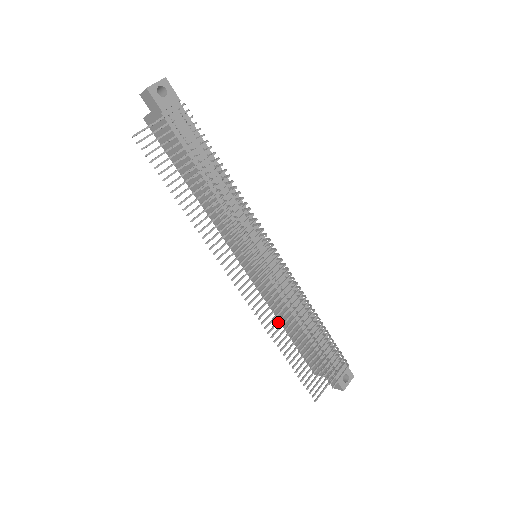
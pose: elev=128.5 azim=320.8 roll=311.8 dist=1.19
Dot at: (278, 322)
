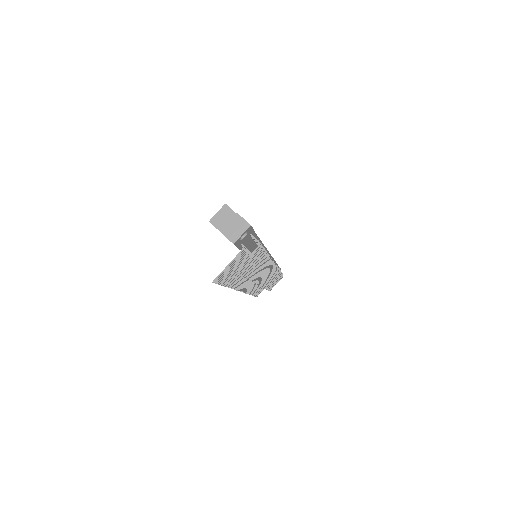
Dot at: occluded
